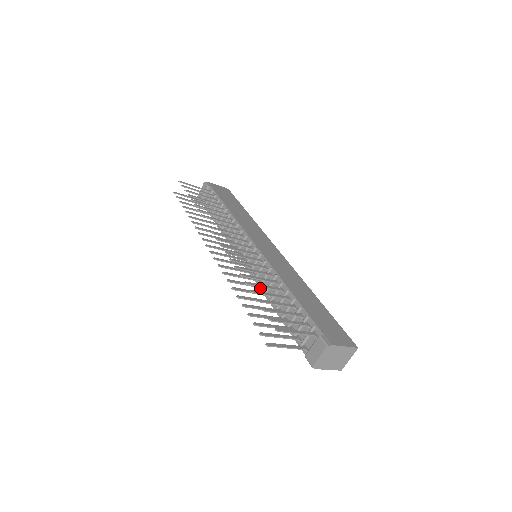
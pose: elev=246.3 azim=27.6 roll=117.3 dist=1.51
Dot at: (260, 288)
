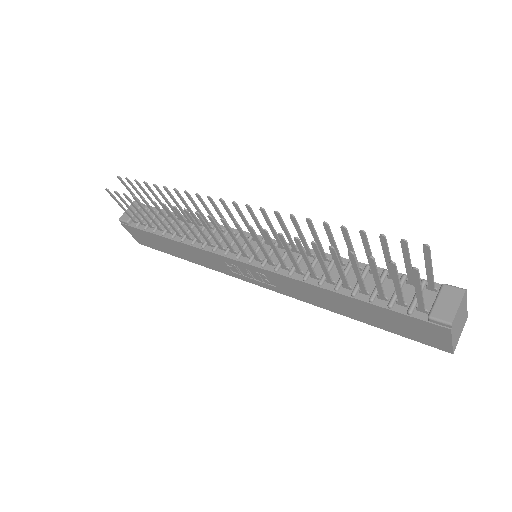
Dot at: (290, 276)
